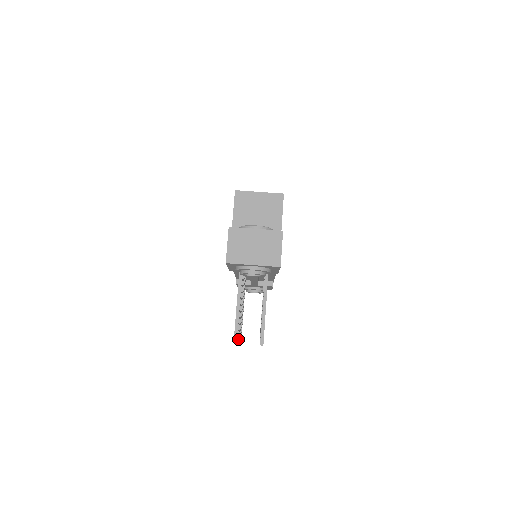
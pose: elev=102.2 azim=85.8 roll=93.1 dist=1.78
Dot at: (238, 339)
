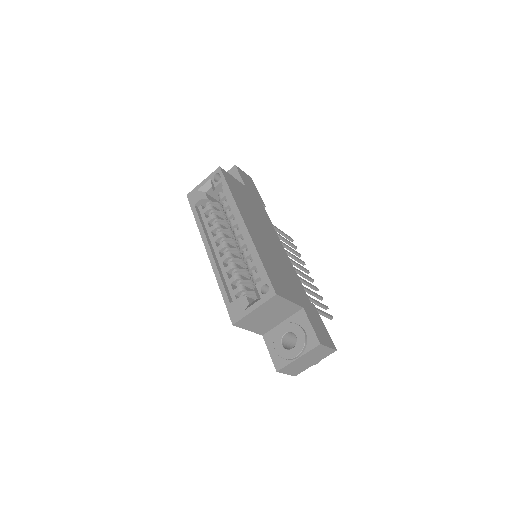
Dot at: occluded
